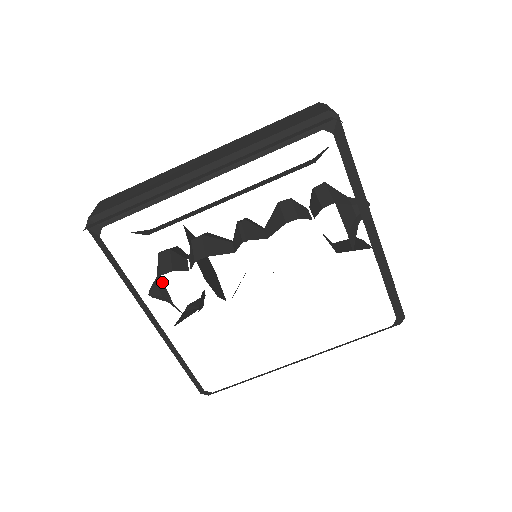
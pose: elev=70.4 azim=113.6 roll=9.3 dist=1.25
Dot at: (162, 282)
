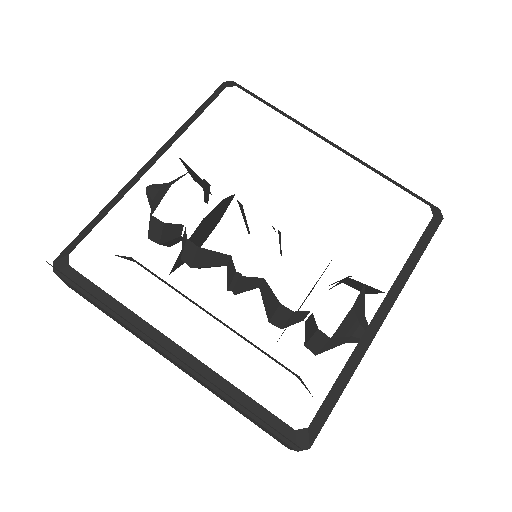
Dot at: (185, 174)
